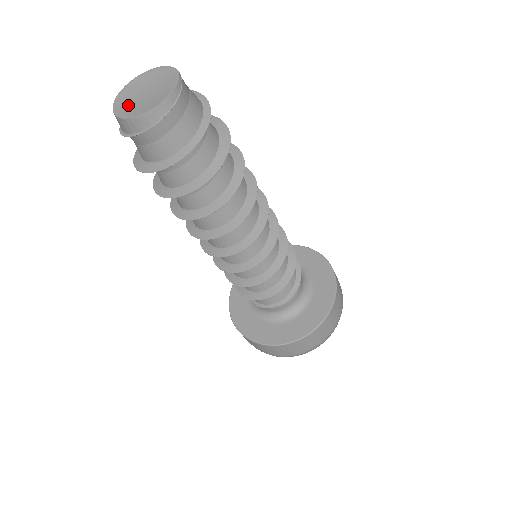
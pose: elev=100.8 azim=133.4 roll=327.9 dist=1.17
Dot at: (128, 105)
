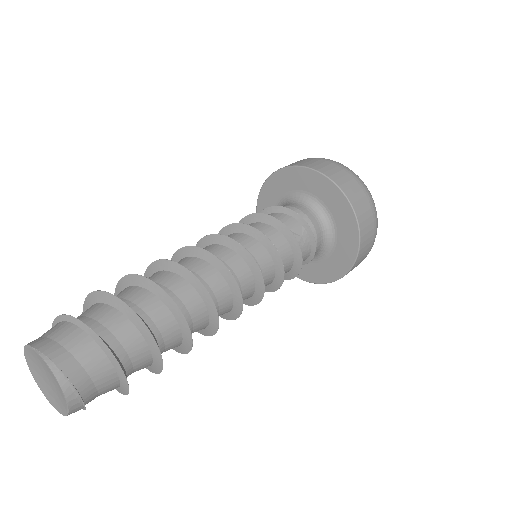
Dot at: (52, 396)
